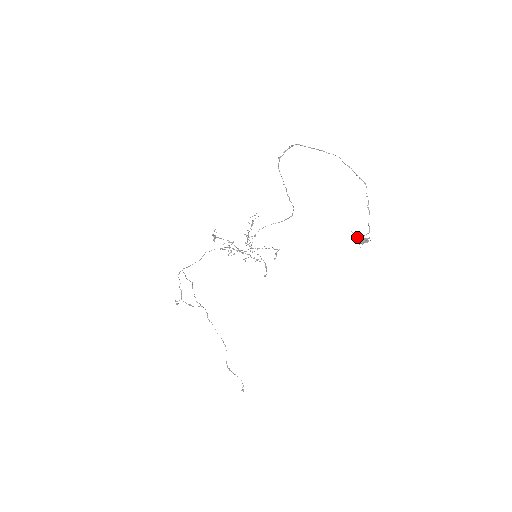
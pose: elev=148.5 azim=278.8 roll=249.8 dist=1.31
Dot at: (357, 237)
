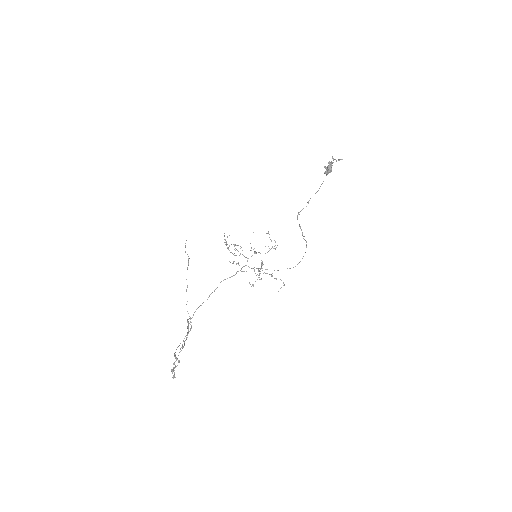
Dot at: (326, 170)
